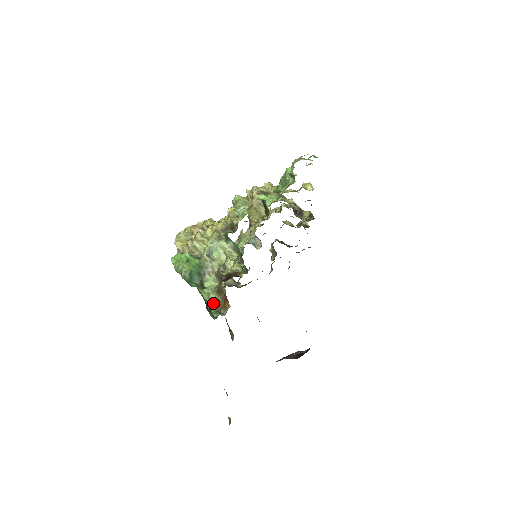
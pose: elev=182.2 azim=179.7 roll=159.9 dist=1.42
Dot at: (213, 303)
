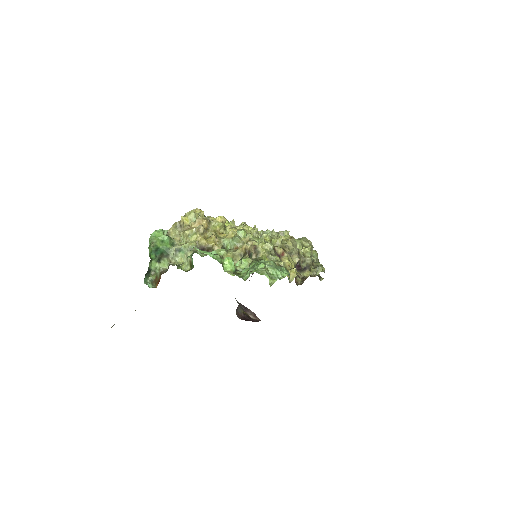
Dot at: (155, 274)
